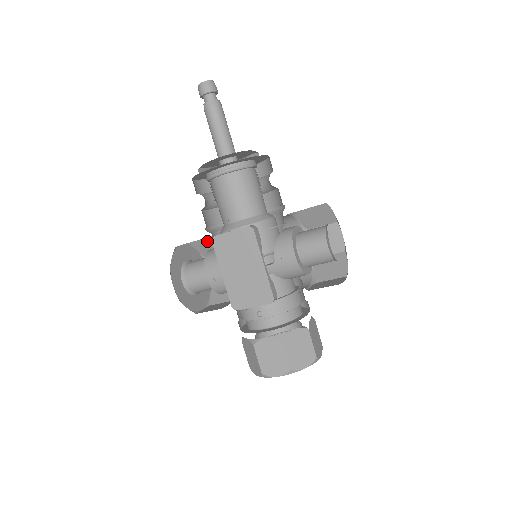
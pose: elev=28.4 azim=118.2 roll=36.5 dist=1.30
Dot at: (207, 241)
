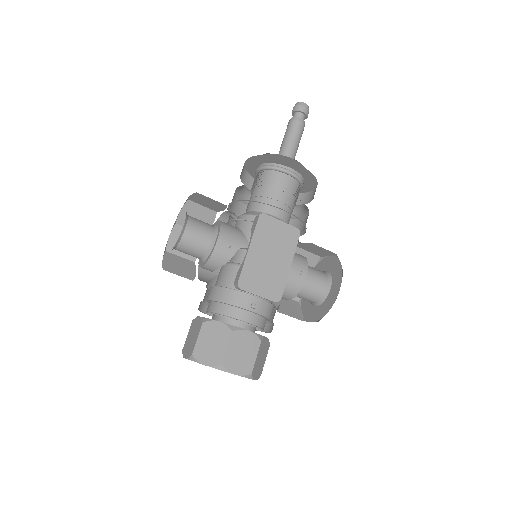
Dot at: (203, 211)
